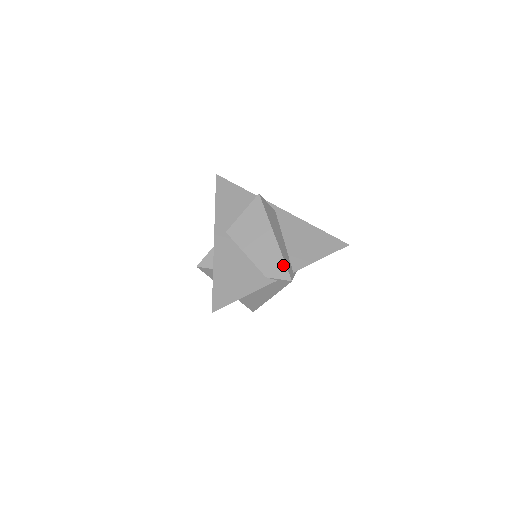
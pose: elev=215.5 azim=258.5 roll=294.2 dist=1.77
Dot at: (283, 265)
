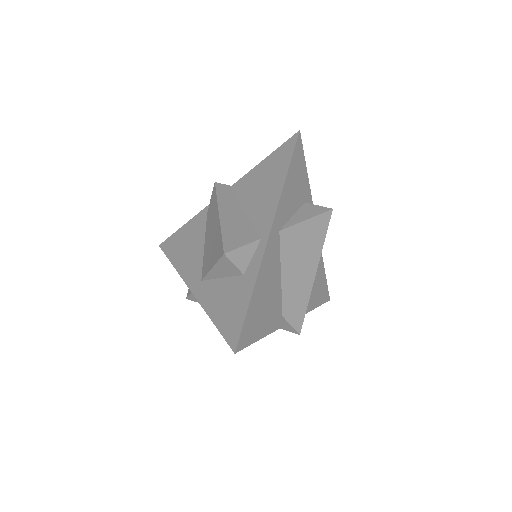
Dot at: (304, 312)
